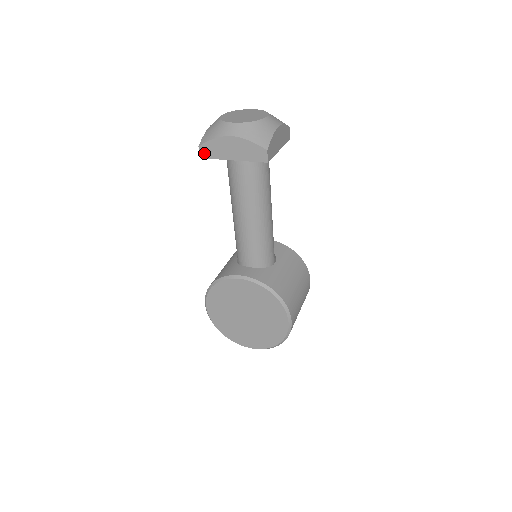
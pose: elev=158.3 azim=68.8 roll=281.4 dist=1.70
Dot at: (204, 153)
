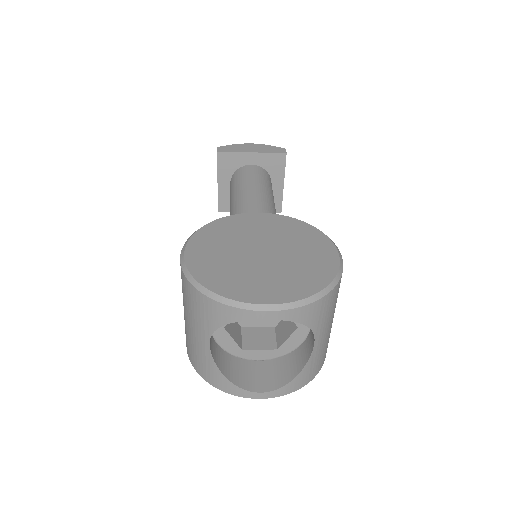
Dot at: (222, 150)
